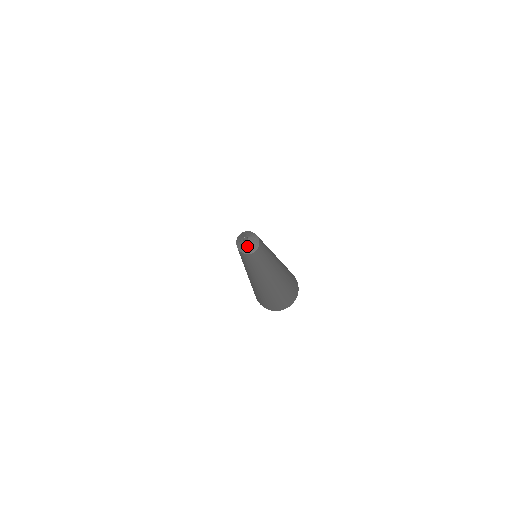
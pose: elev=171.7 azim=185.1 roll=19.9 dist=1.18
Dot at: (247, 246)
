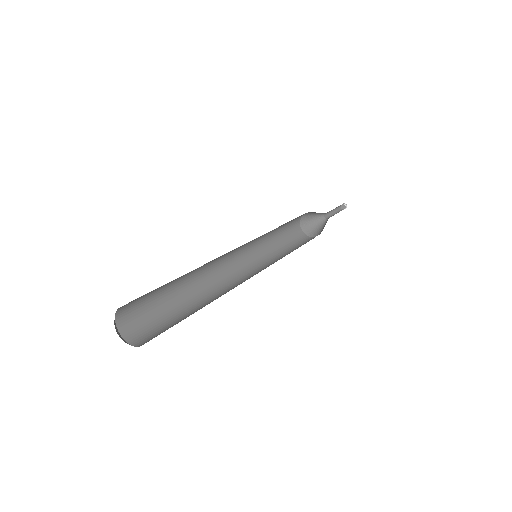
Dot at: (318, 224)
